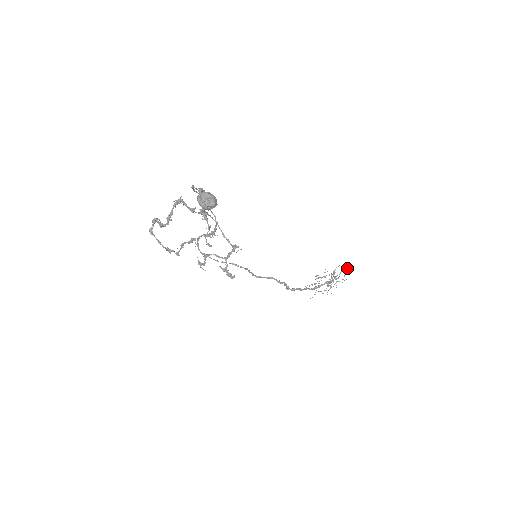
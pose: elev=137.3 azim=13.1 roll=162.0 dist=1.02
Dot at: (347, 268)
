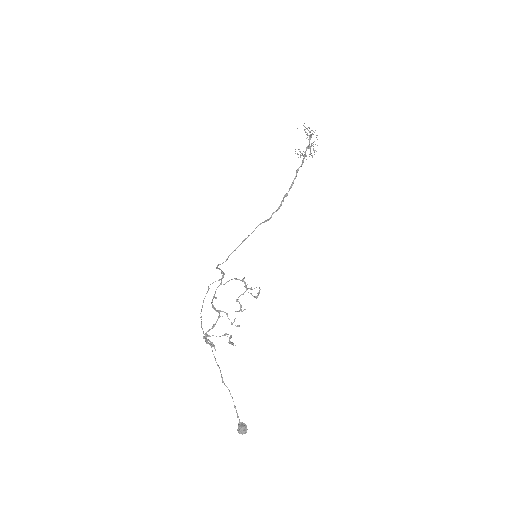
Dot at: occluded
